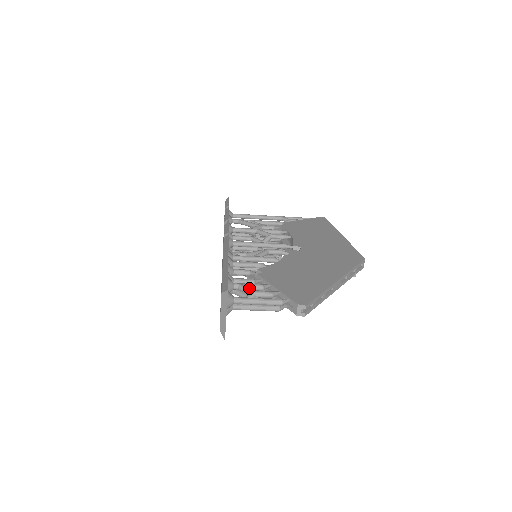
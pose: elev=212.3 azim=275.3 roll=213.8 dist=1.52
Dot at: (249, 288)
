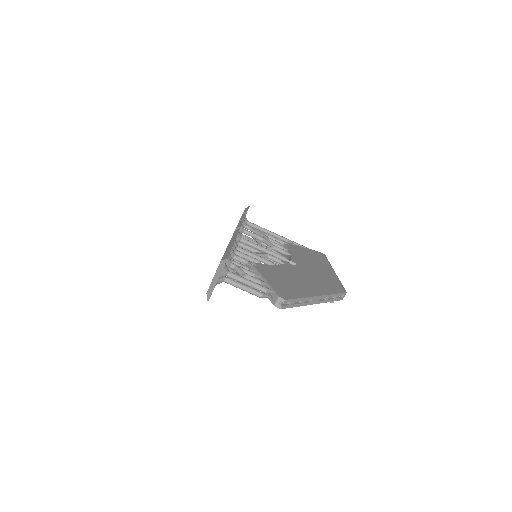
Dot at: (243, 270)
